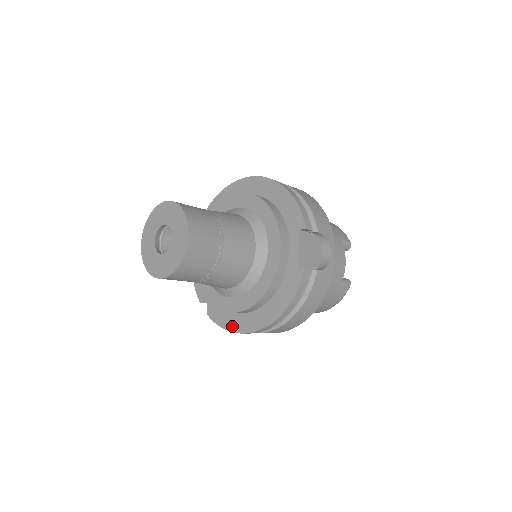
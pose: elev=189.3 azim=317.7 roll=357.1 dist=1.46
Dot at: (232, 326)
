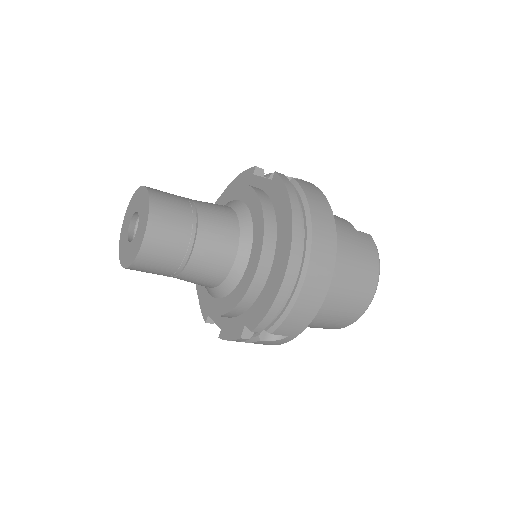
Dot at: (273, 291)
